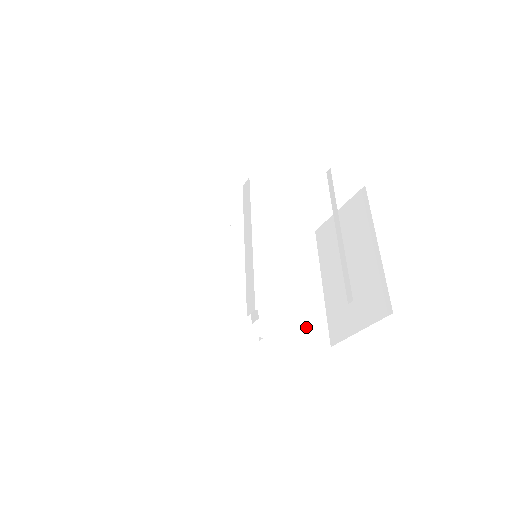
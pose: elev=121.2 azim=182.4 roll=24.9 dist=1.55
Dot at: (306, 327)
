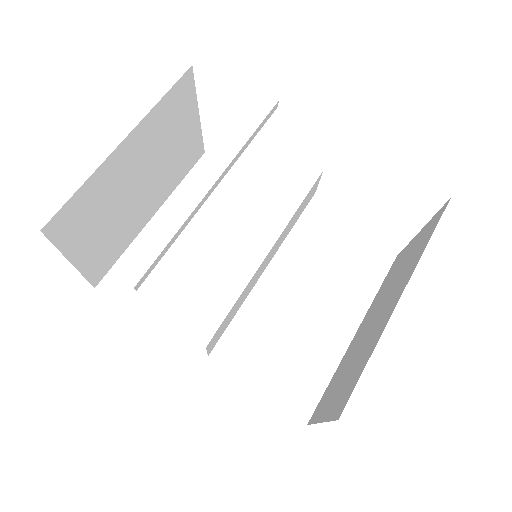
Dot at: (285, 379)
